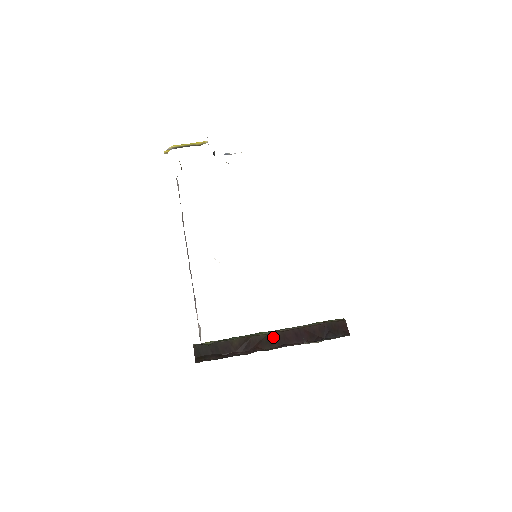
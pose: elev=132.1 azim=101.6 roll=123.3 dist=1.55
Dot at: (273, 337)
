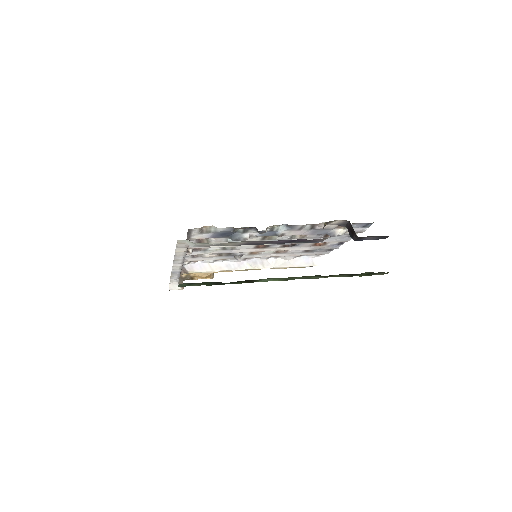
Dot at: occluded
